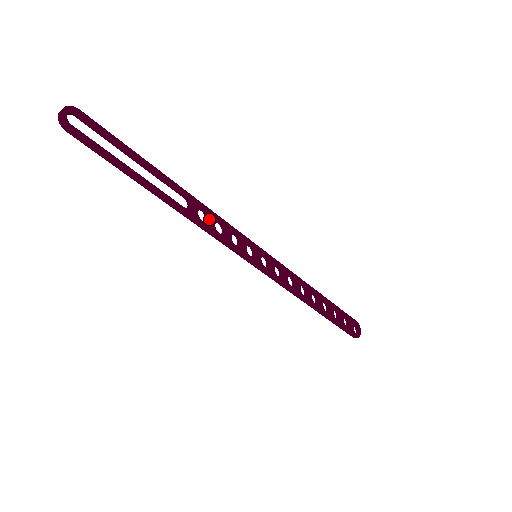
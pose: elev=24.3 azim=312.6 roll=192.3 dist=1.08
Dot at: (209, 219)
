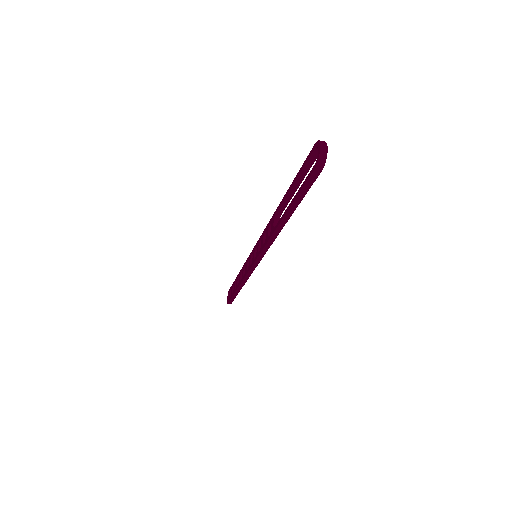
Dot at: occluded
